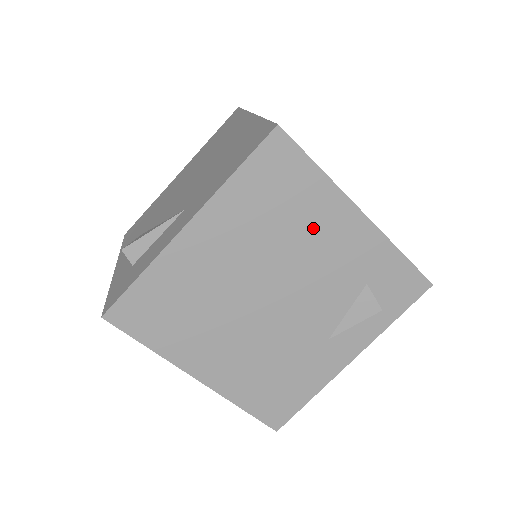
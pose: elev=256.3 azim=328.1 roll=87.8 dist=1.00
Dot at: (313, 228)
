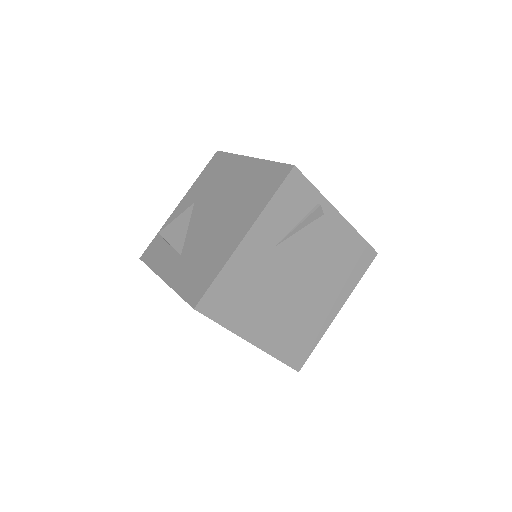
Dot at: occluded
